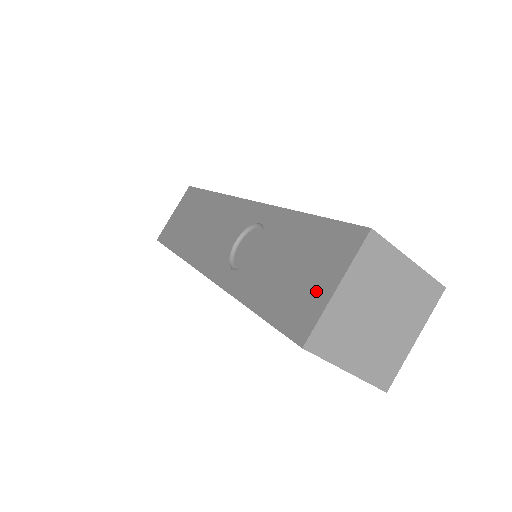
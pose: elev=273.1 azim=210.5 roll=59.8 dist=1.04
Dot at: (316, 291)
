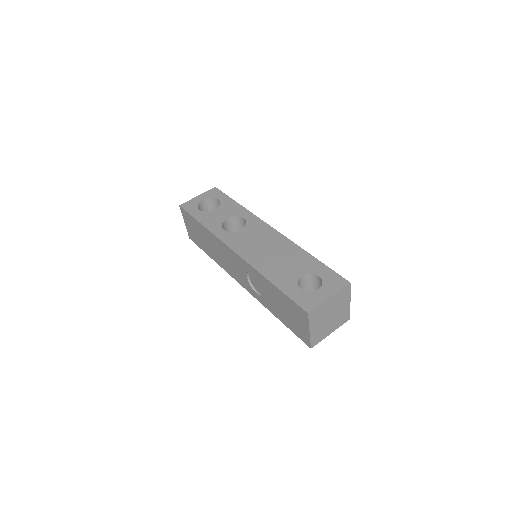
Dot at: (302, 329)
